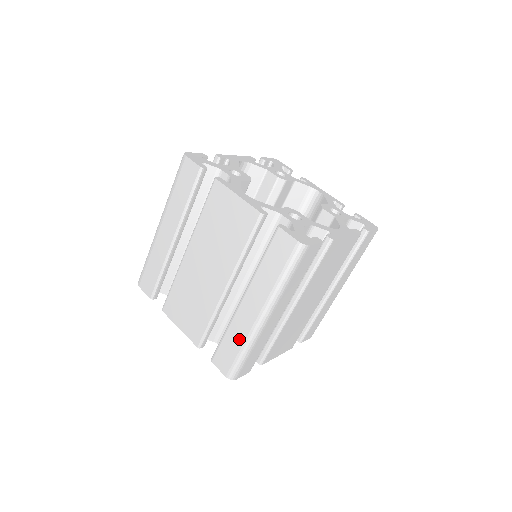
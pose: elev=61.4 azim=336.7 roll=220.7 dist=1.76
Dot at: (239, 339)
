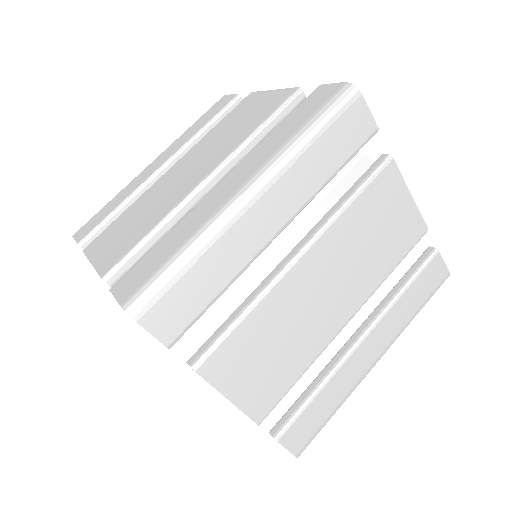
Dot at: (185, 233)
